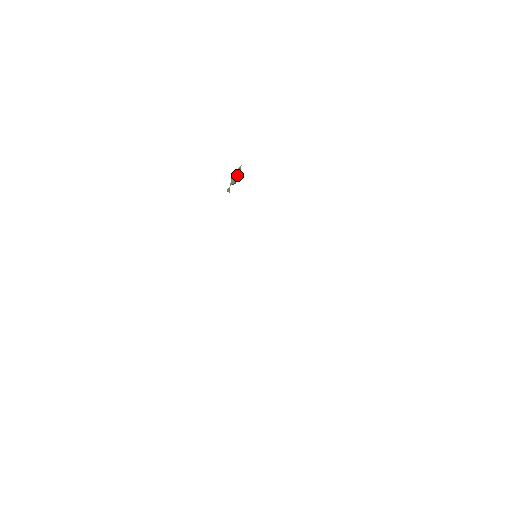
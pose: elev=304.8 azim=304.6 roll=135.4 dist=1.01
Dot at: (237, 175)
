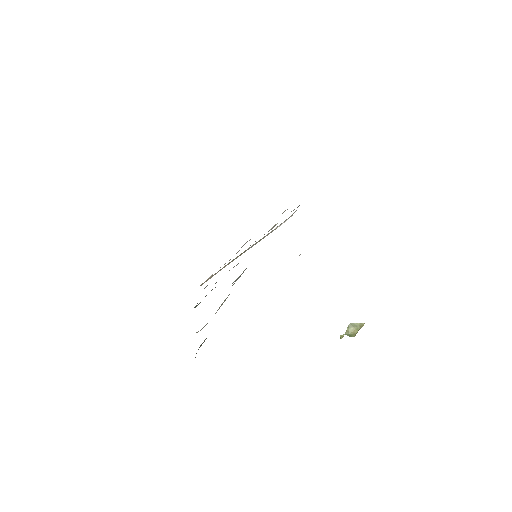
Dot at: (356, 328)
